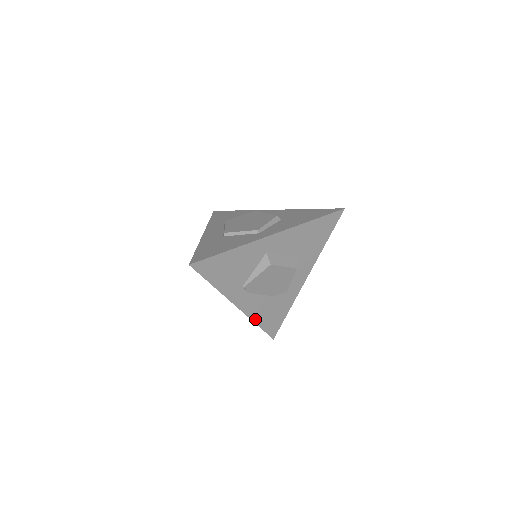
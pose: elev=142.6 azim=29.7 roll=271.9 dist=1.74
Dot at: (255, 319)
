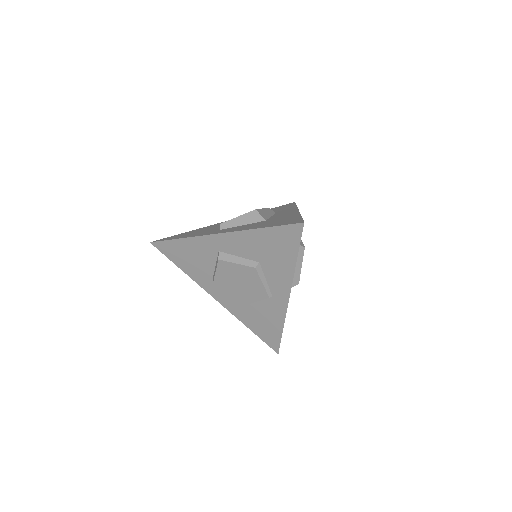
Dot at: occluded
